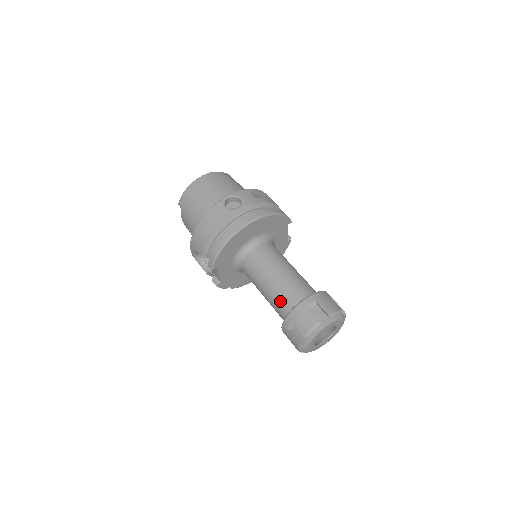
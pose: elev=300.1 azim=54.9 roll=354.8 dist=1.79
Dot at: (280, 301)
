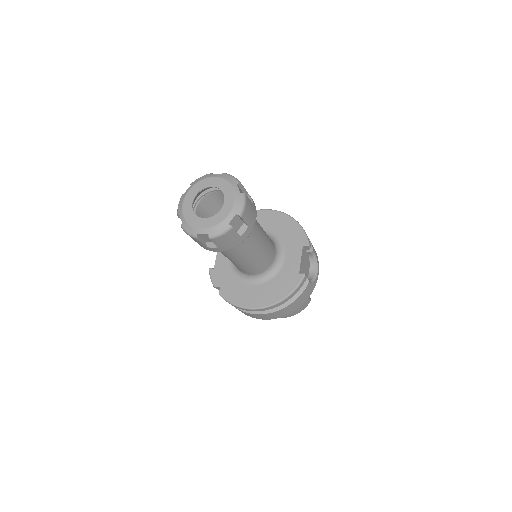
Dot at: occluded
